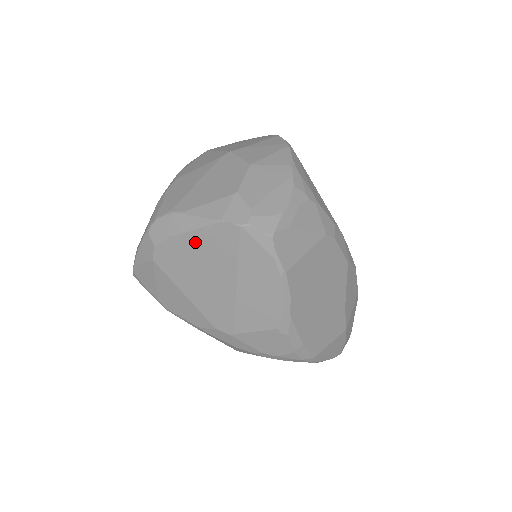
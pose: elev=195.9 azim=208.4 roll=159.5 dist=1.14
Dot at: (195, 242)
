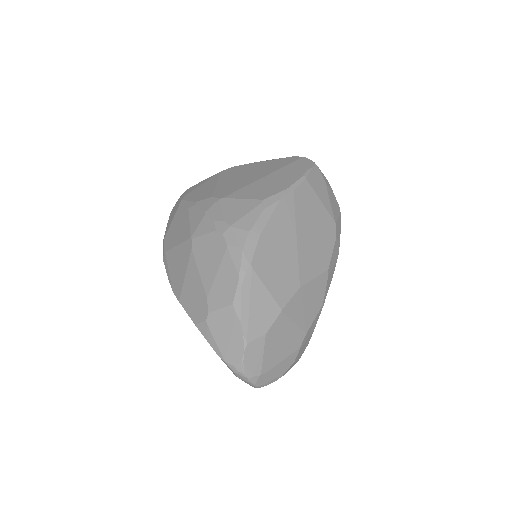
Dot at: (263, 164)
